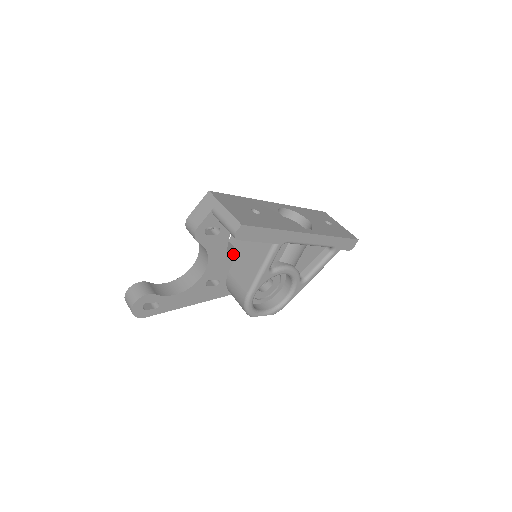
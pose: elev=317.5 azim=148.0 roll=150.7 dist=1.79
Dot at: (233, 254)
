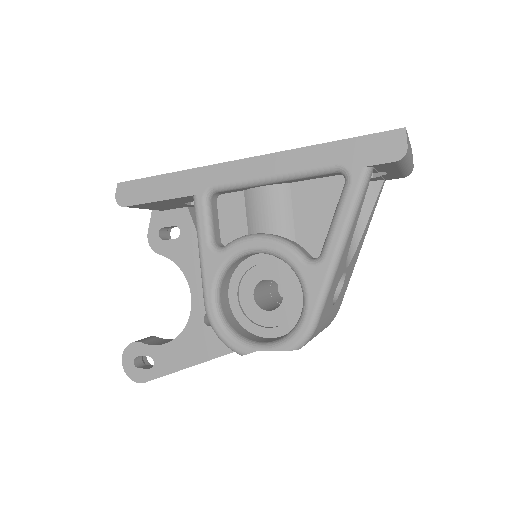
Dot at: occluded
